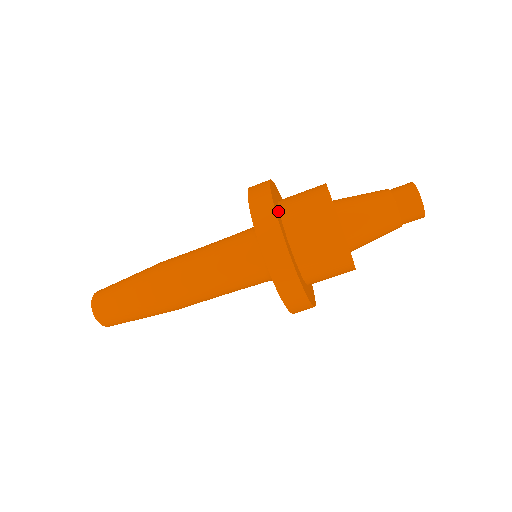
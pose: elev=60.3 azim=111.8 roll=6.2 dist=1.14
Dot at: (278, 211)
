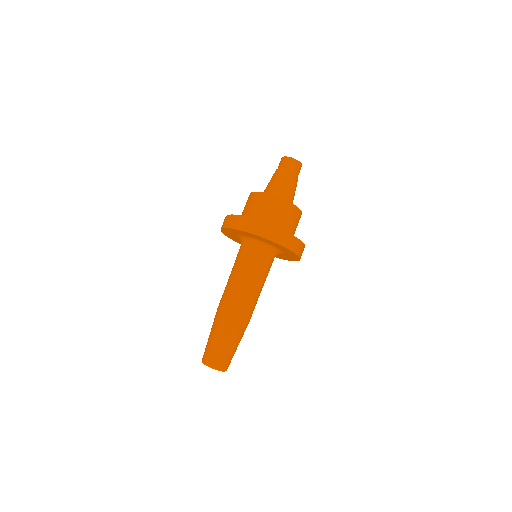
Dot at: occluded
